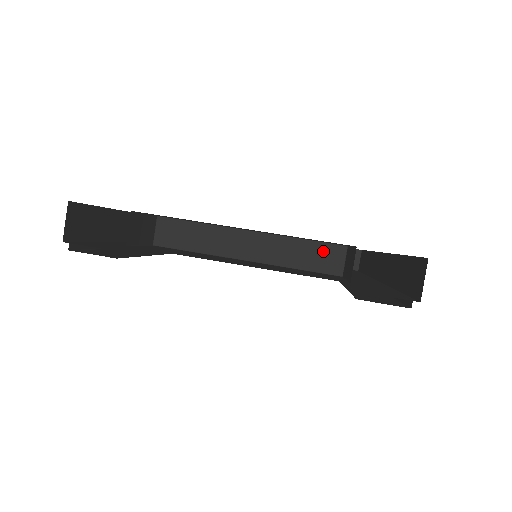
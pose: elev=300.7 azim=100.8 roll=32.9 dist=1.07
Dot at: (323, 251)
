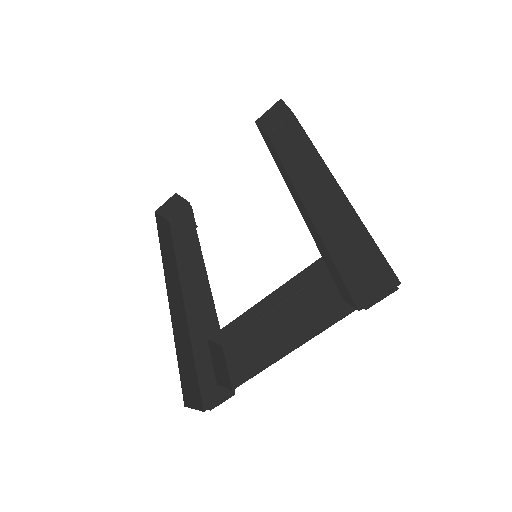
Dot at: (311, 270)
